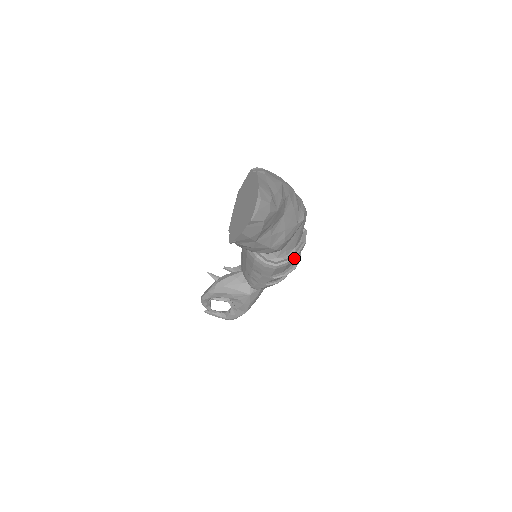
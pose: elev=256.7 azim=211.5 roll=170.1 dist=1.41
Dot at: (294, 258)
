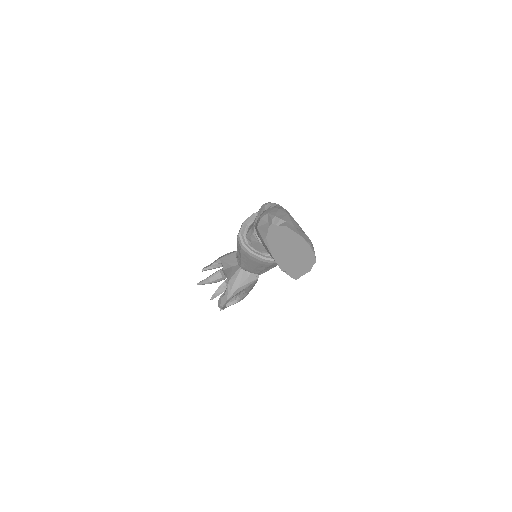
Dot at: occluded
